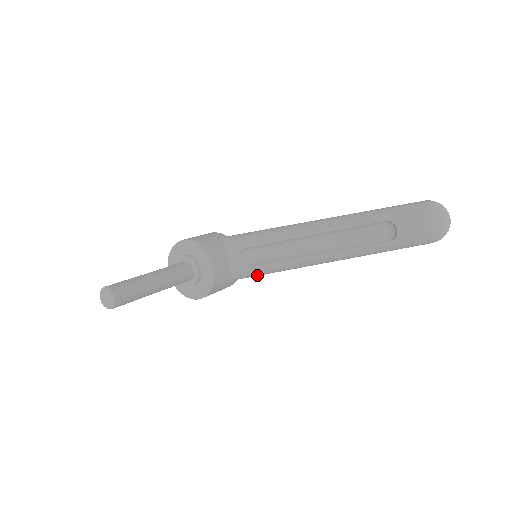
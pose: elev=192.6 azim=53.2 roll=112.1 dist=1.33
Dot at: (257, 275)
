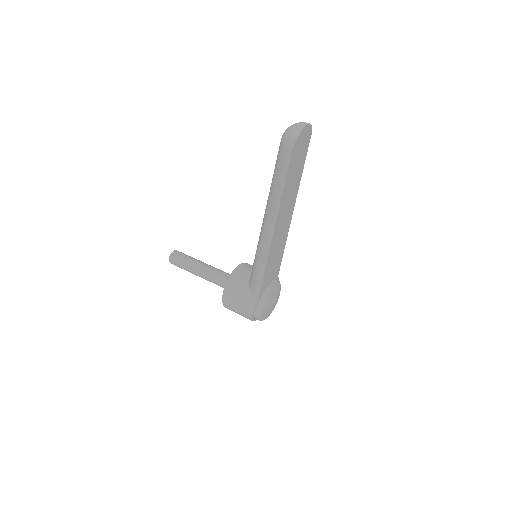
Dot at: (257, 281)
